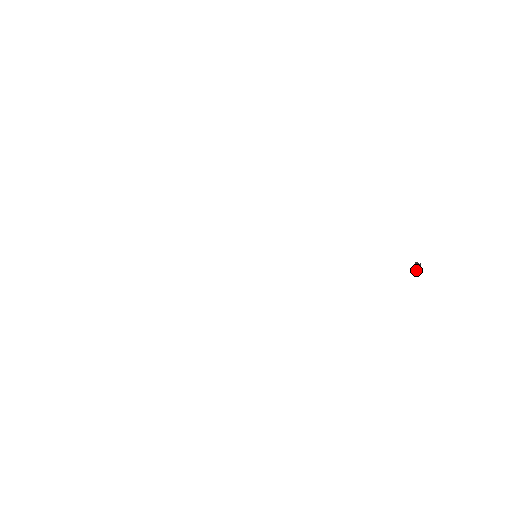
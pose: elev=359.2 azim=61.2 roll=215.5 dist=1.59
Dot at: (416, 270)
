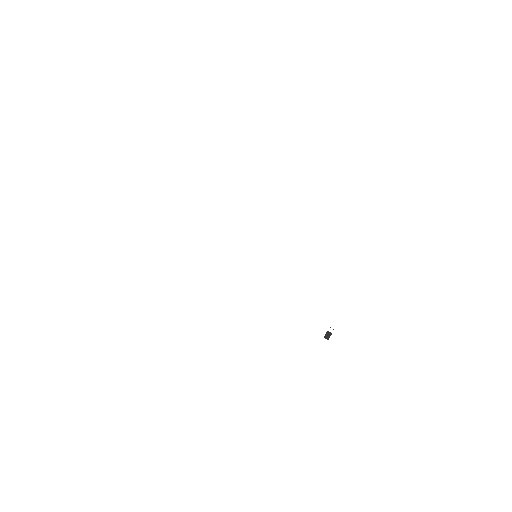
Dot at: (328, 339)
